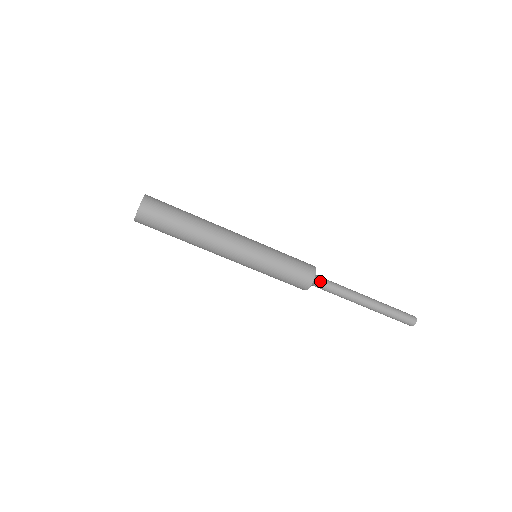
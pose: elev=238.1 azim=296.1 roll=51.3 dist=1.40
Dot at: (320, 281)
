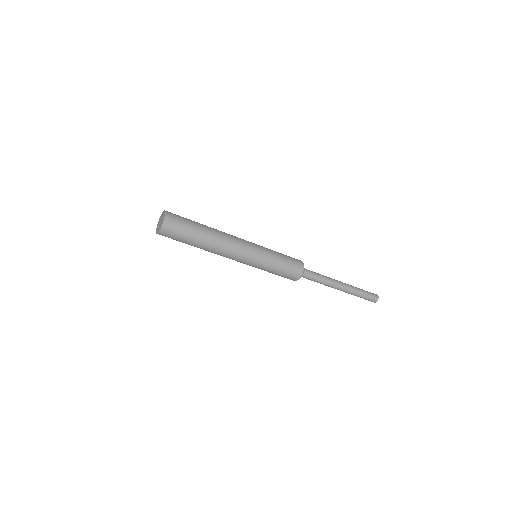
Dot at: (305, 276)
